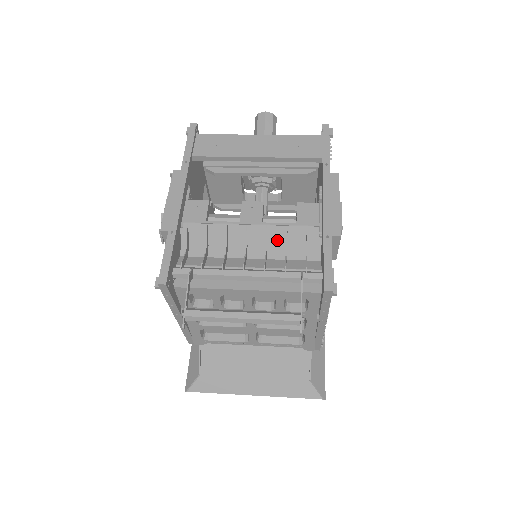
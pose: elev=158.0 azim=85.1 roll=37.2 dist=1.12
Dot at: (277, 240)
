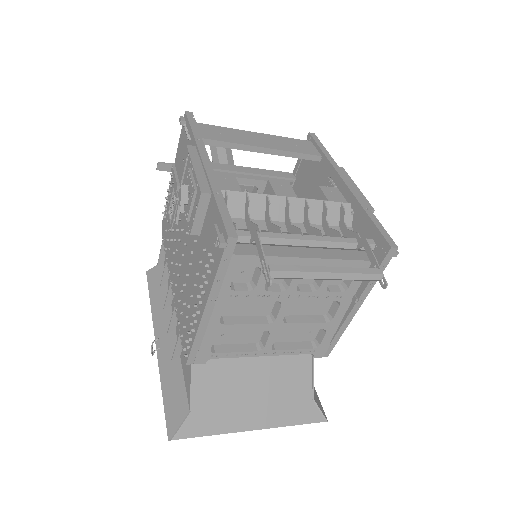
Dot at: (314, 215)
